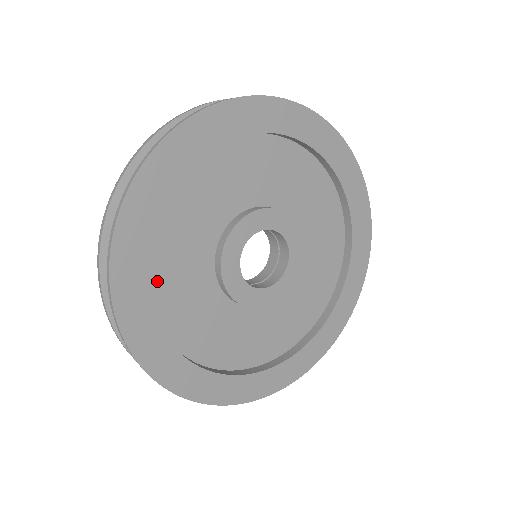
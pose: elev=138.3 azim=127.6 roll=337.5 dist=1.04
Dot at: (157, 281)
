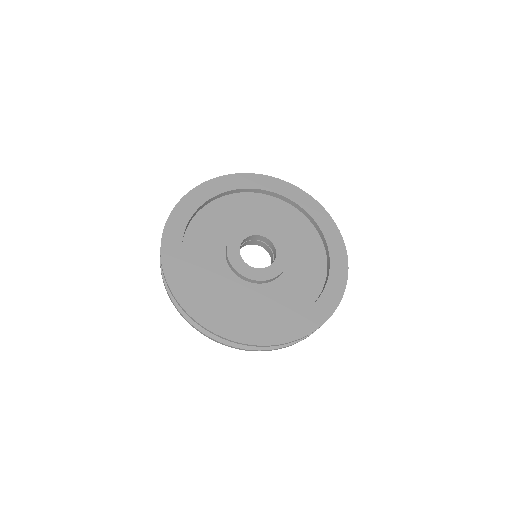
Dot at: (191, 268)
